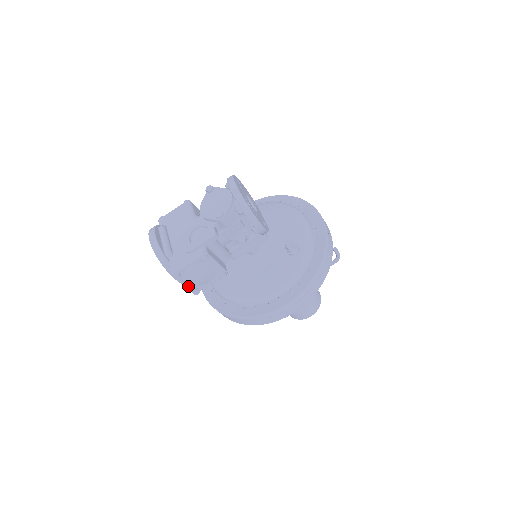
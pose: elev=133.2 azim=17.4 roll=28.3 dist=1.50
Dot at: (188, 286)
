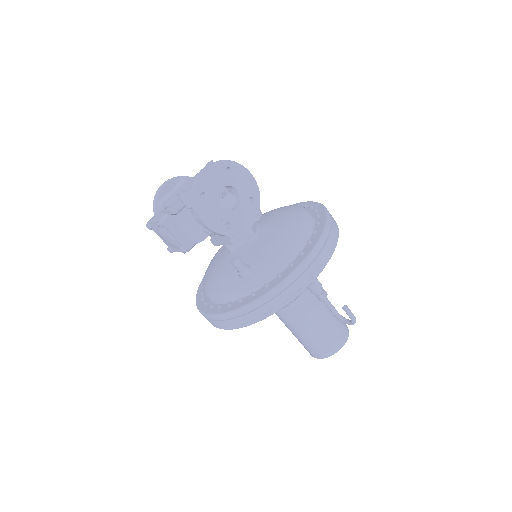
Dot at: (164, 241)
